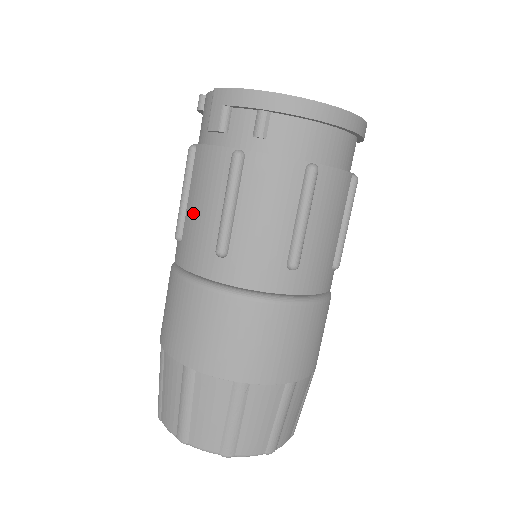
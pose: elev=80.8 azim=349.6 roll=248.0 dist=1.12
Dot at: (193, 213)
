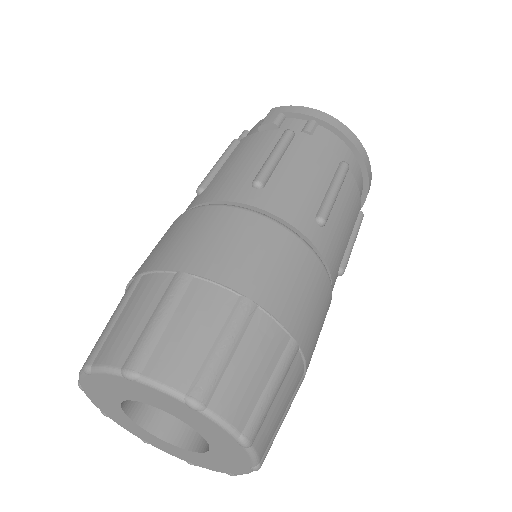
Dot at: (229, 168)
